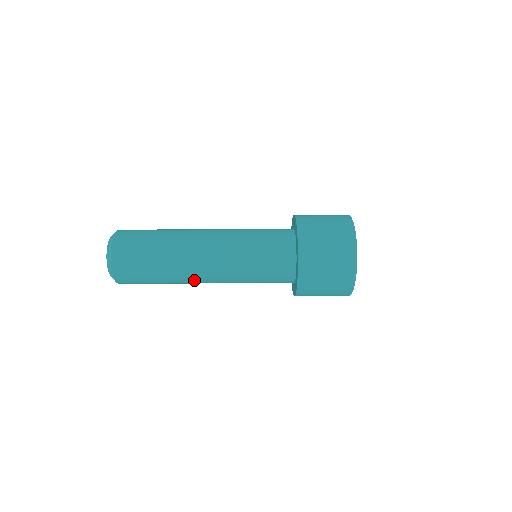
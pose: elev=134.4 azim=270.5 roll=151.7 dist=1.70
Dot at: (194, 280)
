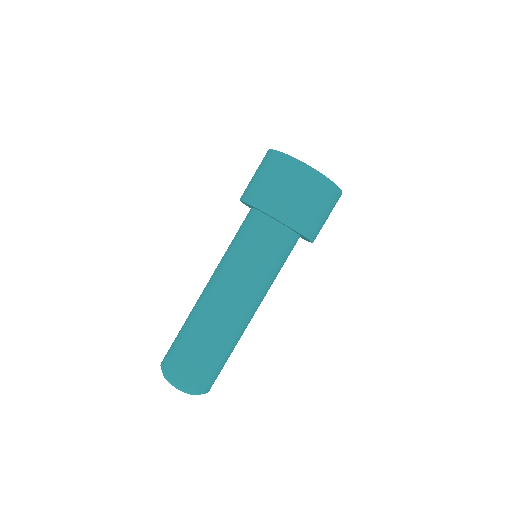
Dot at: (246, 325)
